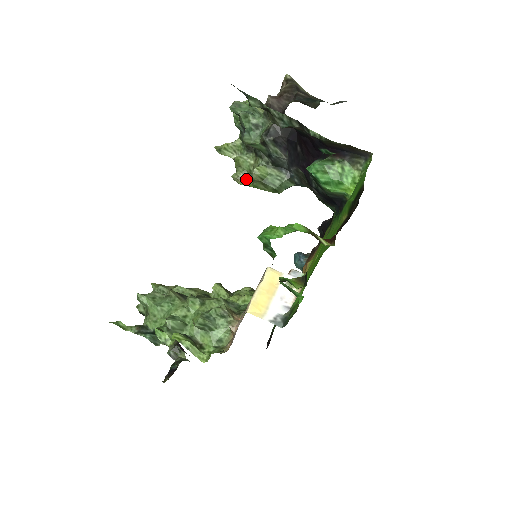
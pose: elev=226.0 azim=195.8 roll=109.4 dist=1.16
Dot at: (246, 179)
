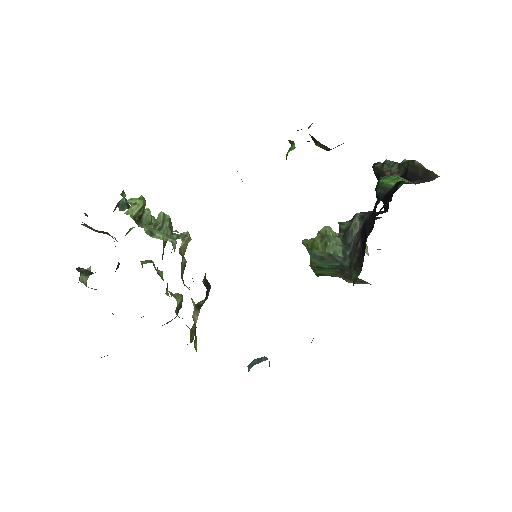
Dot at: occluded
